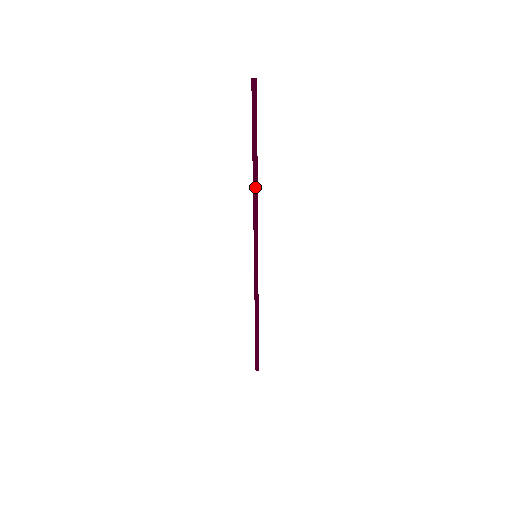
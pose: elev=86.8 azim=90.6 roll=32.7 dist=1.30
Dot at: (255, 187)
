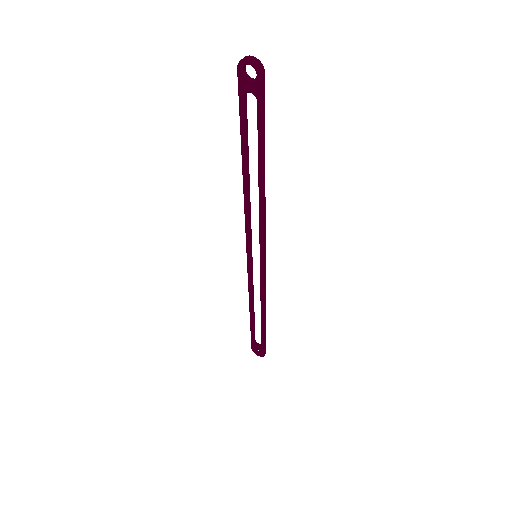
Dot at: (264, 186)
